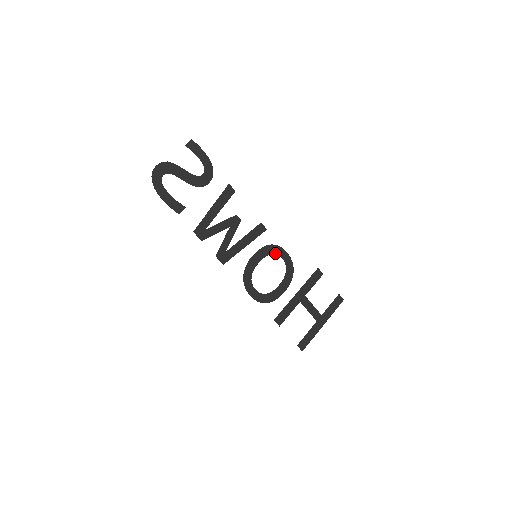
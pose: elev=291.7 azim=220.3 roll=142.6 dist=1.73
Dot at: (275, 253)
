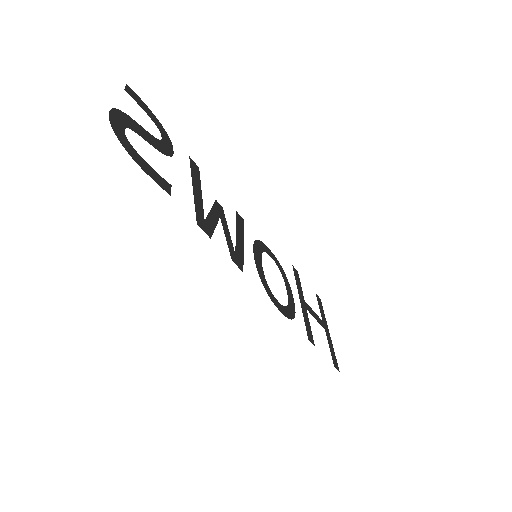
Dot at: (264, 251)
